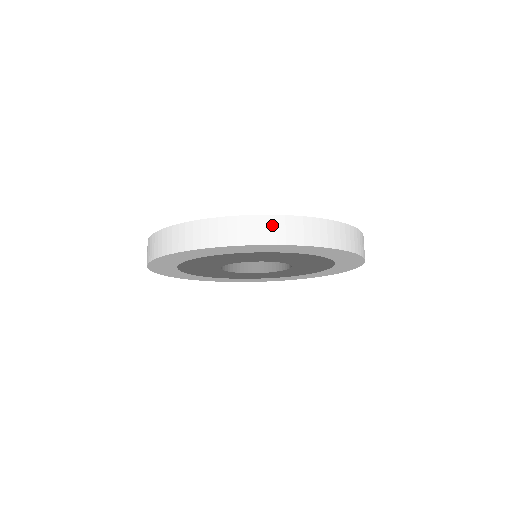
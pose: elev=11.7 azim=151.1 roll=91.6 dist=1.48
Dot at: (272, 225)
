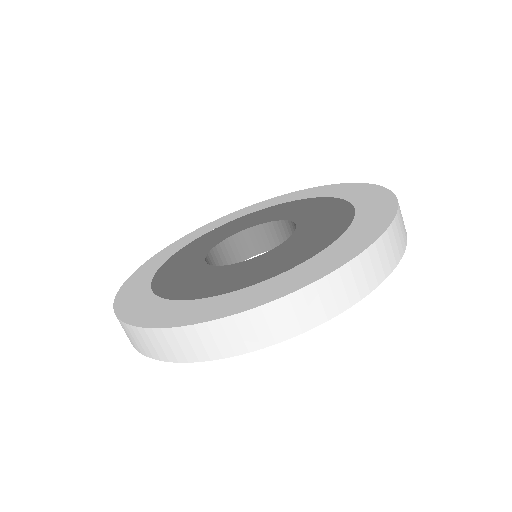
Dot at: (163, 340)
